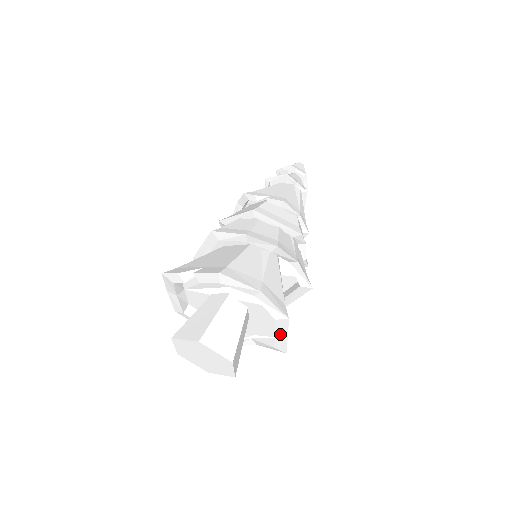
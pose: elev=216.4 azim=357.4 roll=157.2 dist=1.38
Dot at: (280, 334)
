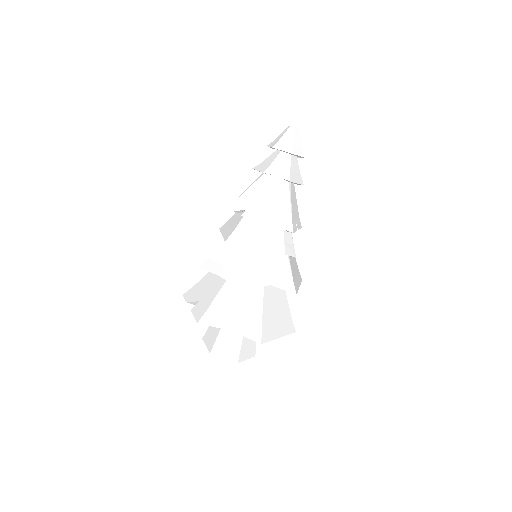
Dot at: occluded
